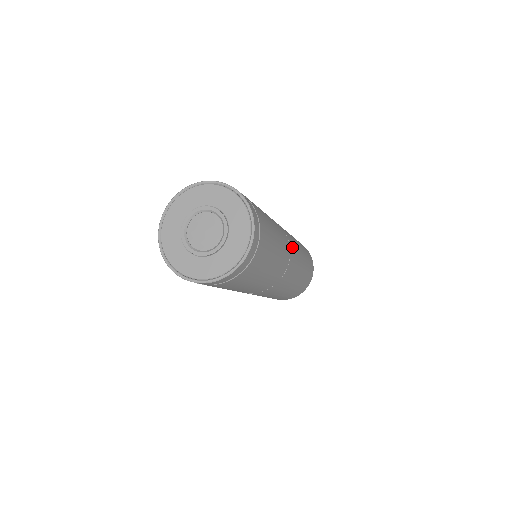
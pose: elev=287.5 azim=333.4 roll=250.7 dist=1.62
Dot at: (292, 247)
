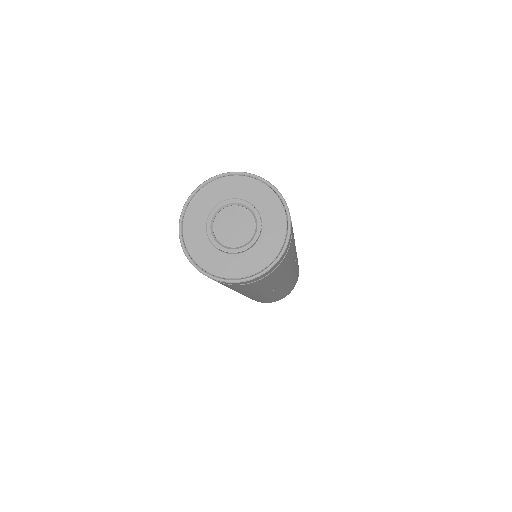
Dot at: (287, 281)
